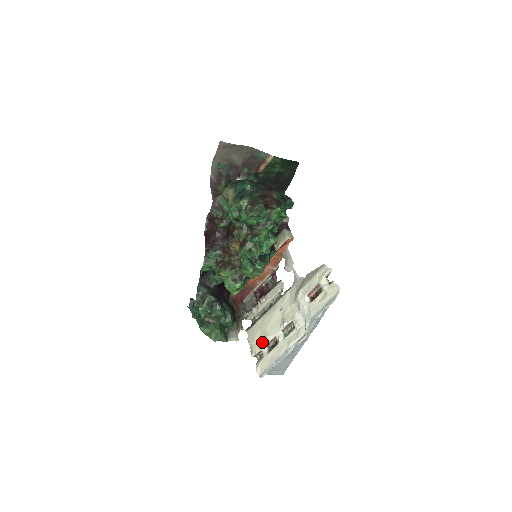
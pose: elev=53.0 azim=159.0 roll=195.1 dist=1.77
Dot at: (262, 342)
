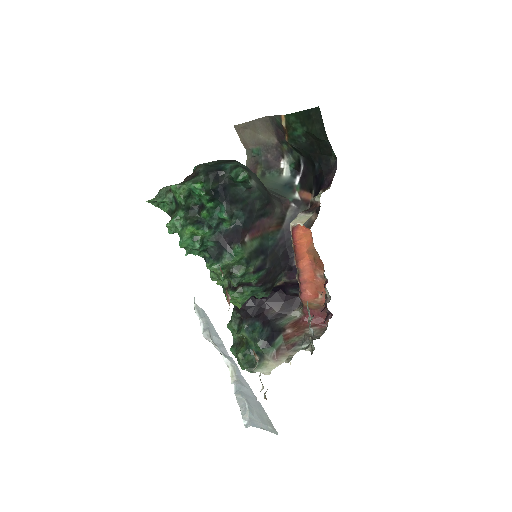
Dot at: occluded
